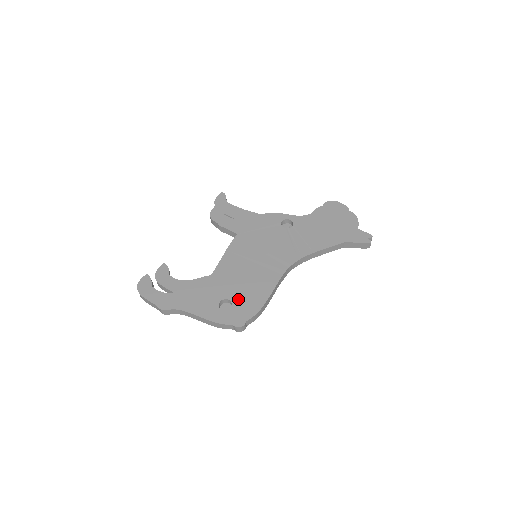
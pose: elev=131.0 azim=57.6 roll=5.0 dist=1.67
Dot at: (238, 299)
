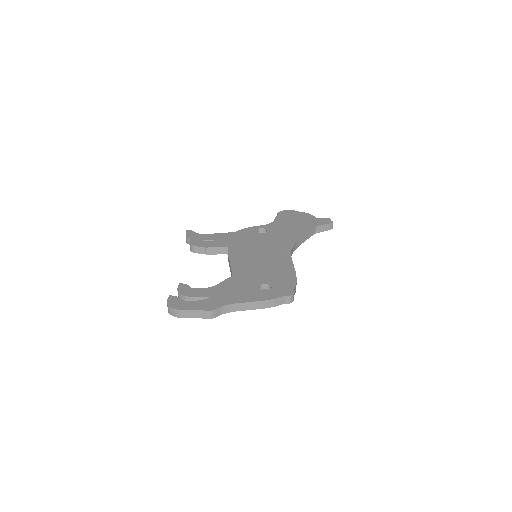
Dot at: (272, 280)
